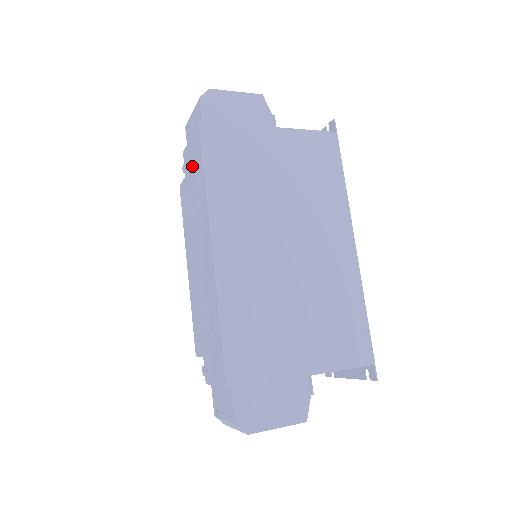
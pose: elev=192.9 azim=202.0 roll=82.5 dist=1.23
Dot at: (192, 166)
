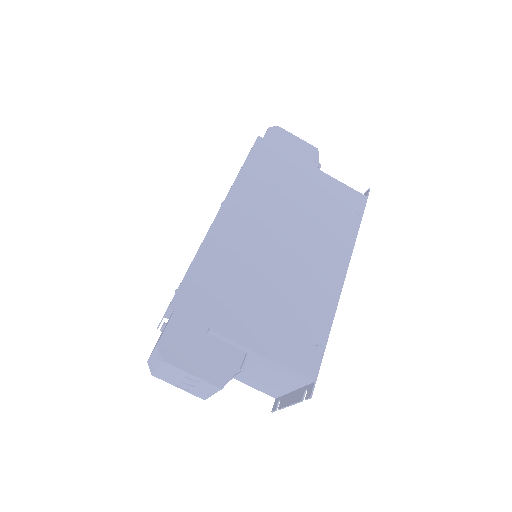
Dot at: occluded
